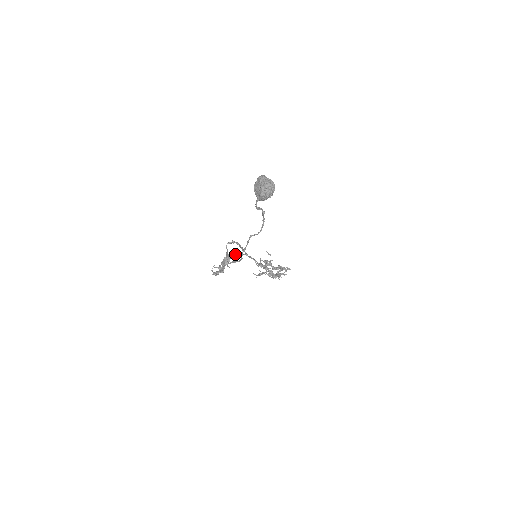
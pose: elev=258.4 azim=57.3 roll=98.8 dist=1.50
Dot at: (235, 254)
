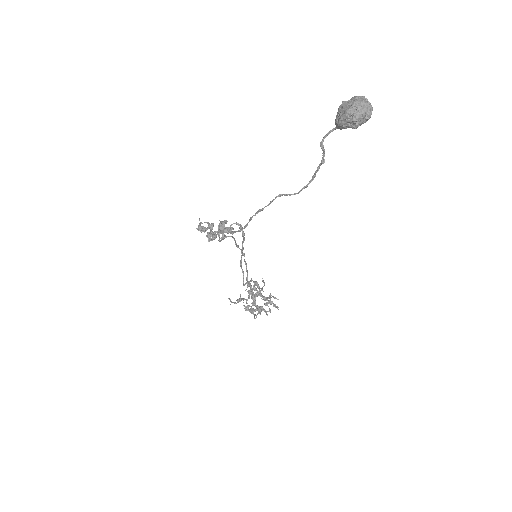
Dot at: (234, 238)
